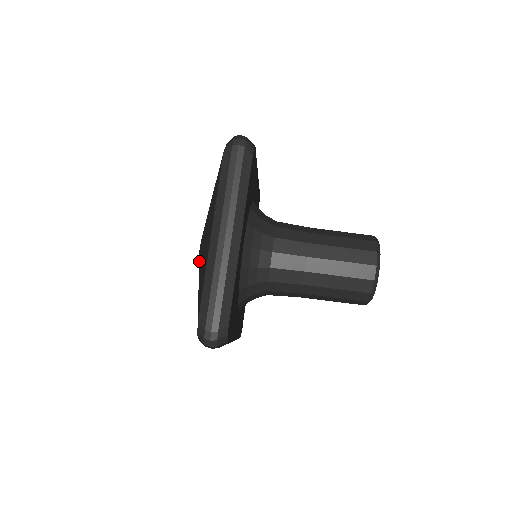
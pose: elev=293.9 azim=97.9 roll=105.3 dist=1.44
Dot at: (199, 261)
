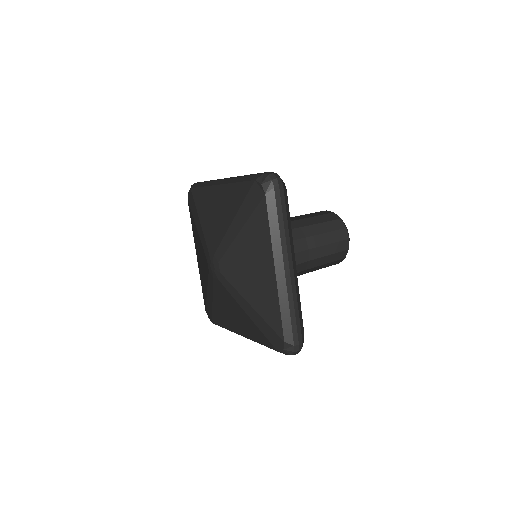
Dot at: (220, 240)
